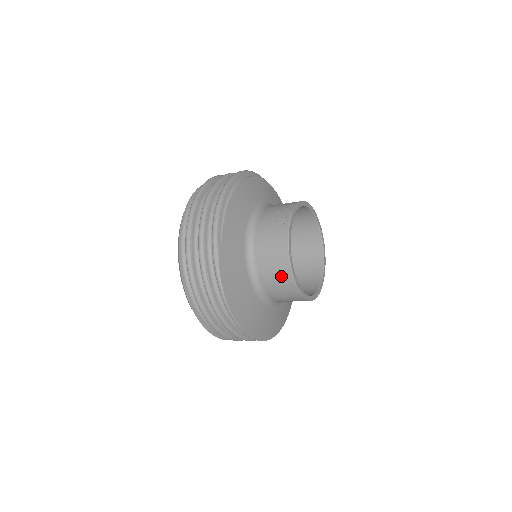
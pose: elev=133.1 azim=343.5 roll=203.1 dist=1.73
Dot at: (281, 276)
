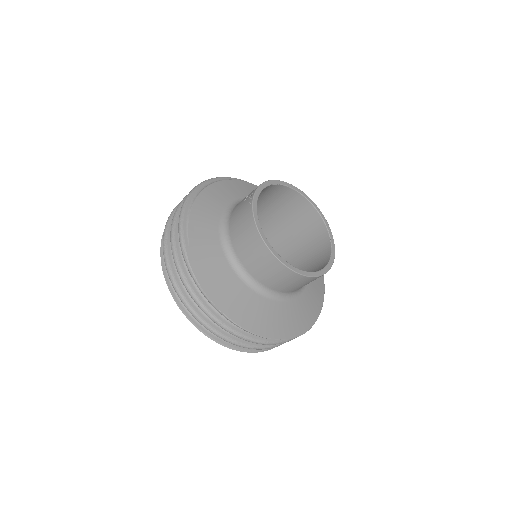
Dot at: (259, 254)
